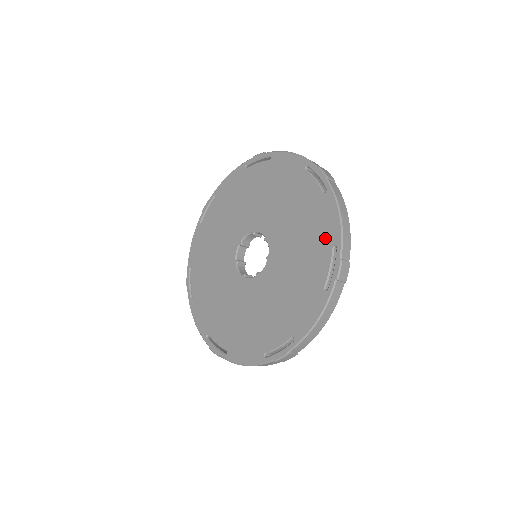
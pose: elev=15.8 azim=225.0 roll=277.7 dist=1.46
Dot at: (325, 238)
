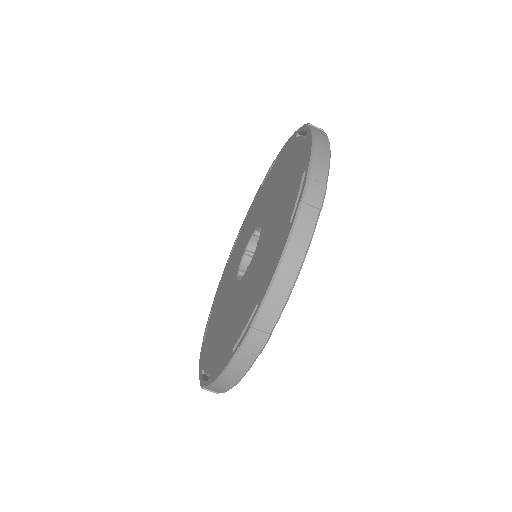
Dot at: (289, 149)
